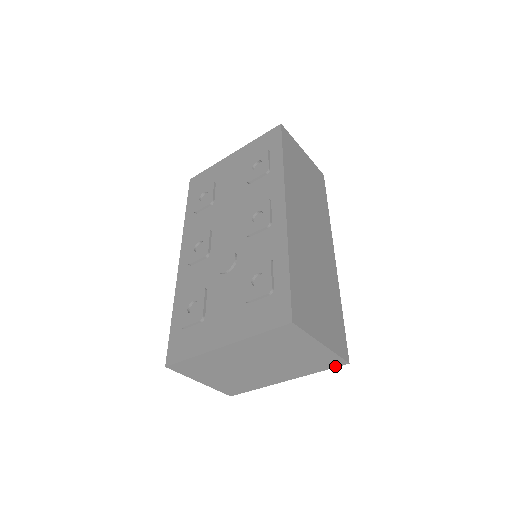
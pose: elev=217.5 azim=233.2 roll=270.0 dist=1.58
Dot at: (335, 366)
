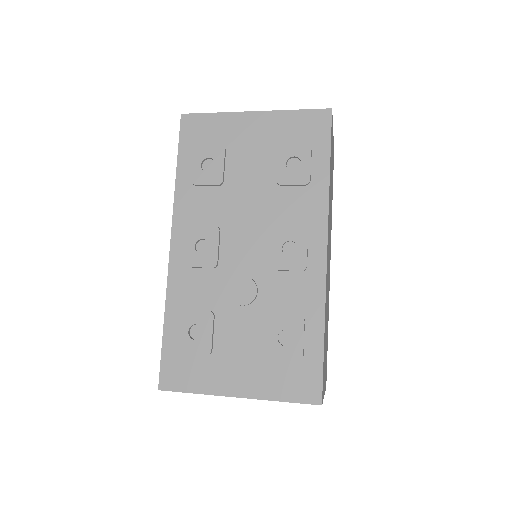
Dot at: occluded
